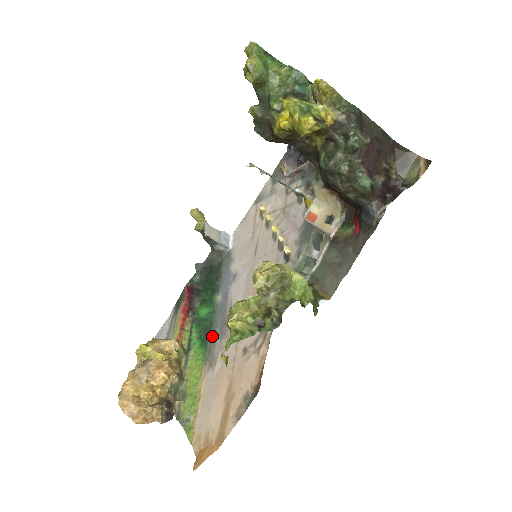
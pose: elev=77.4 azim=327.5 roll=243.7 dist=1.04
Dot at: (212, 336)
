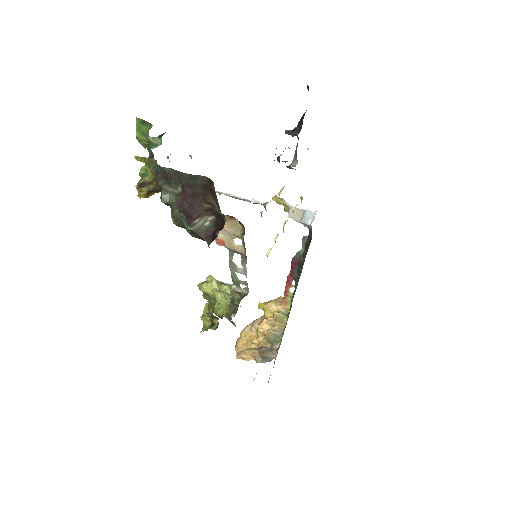
Dot at: occluded
